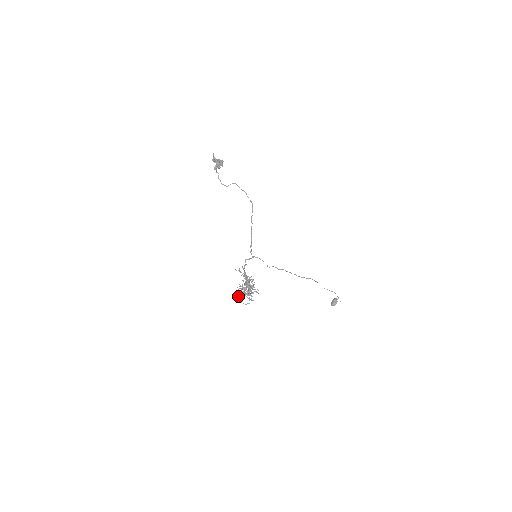
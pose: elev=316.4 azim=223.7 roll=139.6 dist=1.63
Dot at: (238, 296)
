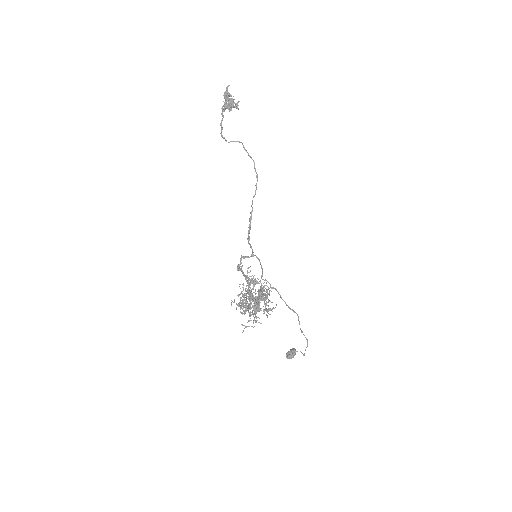
Dot at: occluded
